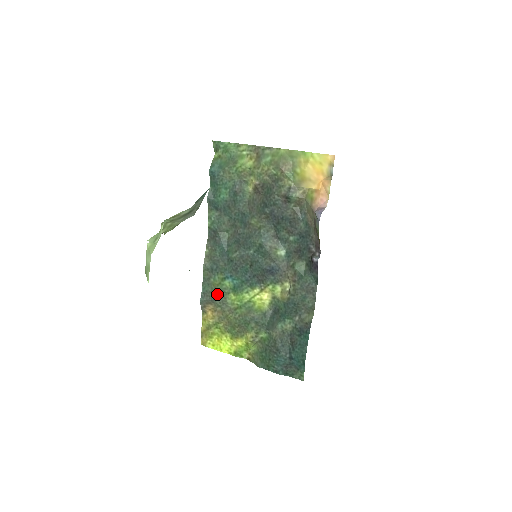
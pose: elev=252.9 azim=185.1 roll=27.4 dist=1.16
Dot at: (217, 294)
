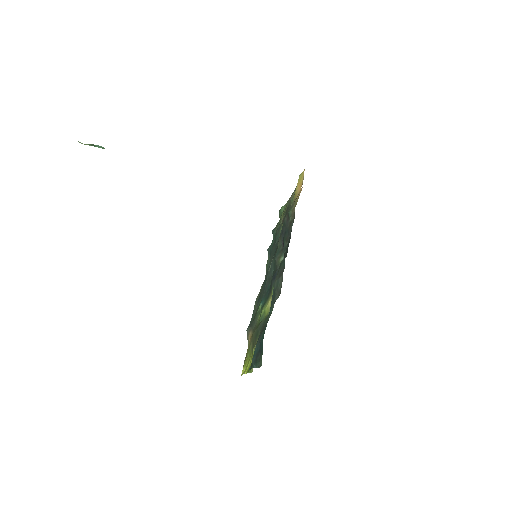
Dot at: (254, 319)
